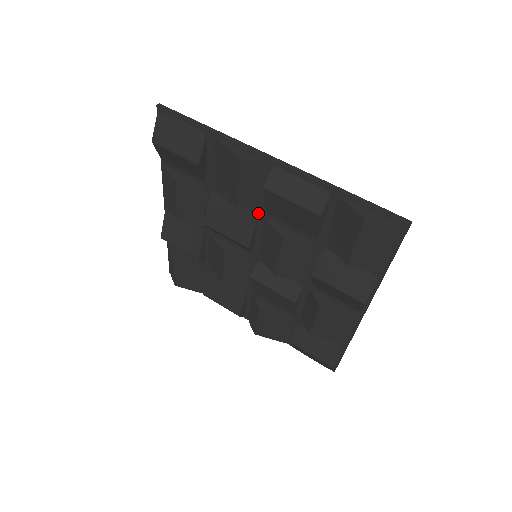
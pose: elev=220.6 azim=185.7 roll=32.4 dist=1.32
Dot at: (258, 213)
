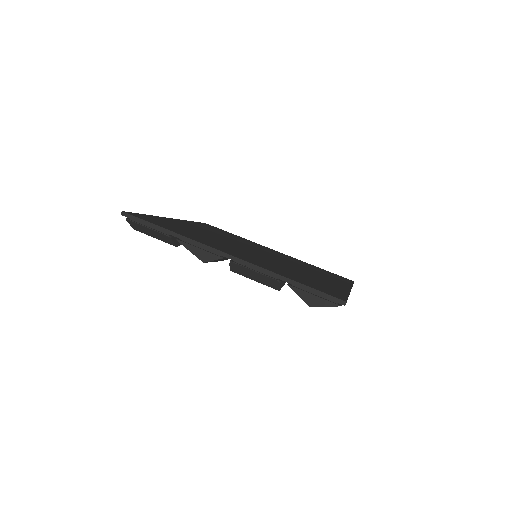
Dot at: occluded
